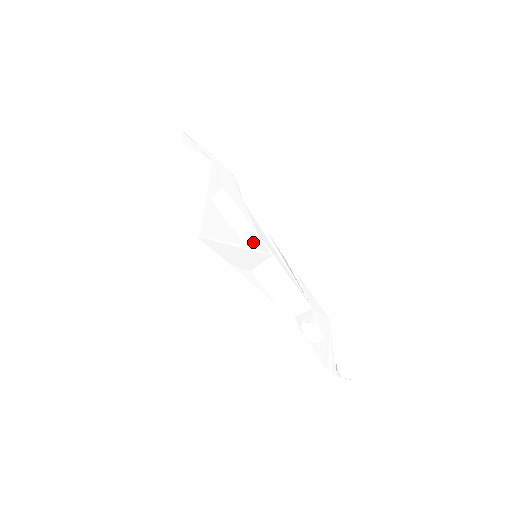
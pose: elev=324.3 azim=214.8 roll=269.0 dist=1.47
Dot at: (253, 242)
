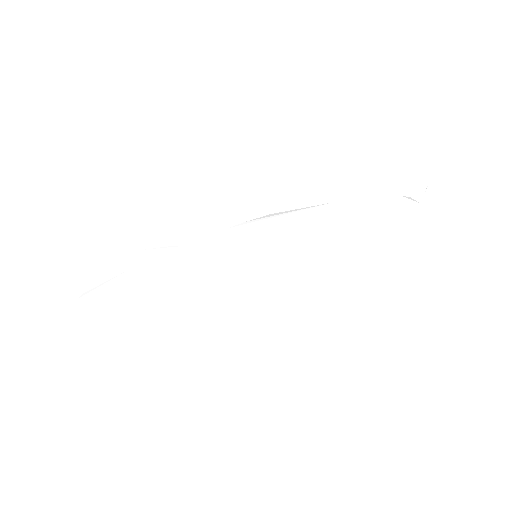
Dot at: (238, 253)
